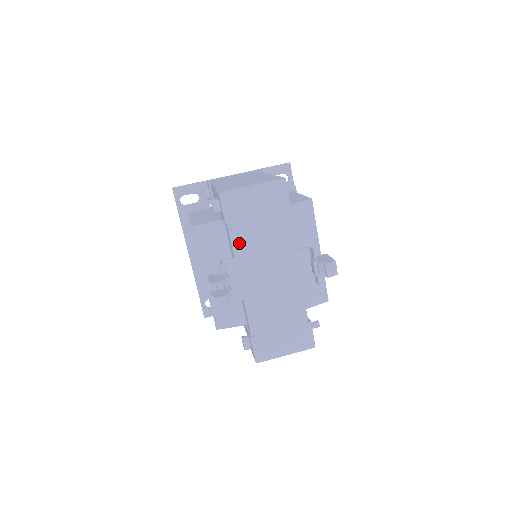
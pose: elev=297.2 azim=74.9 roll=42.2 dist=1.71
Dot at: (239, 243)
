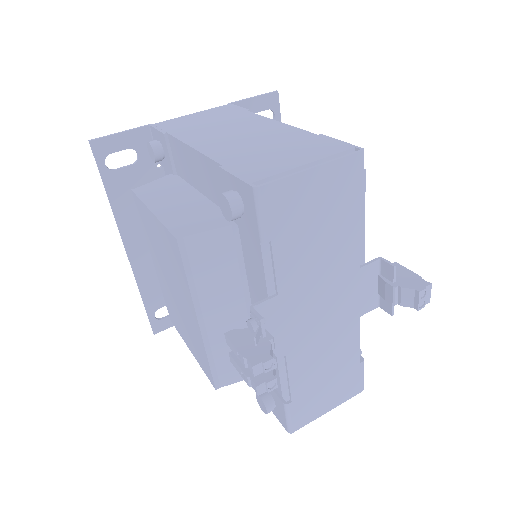
Dot at: (282, 272)
